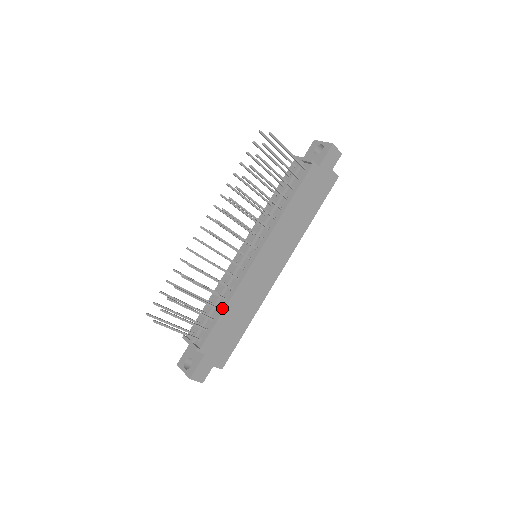
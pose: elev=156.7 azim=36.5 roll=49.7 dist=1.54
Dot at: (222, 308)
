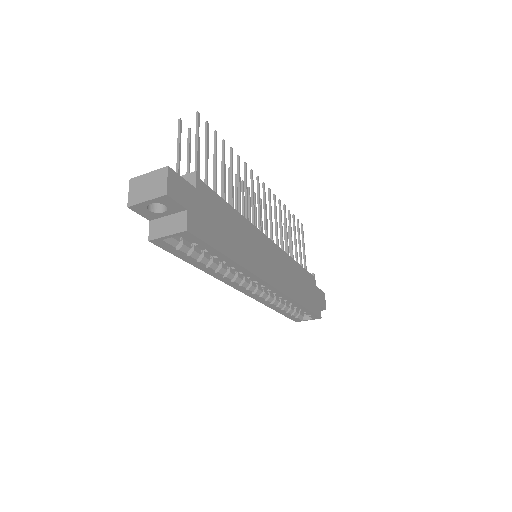
Dot at: occluded
